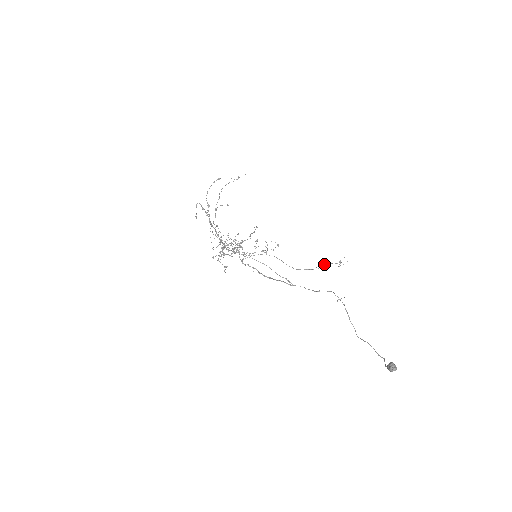
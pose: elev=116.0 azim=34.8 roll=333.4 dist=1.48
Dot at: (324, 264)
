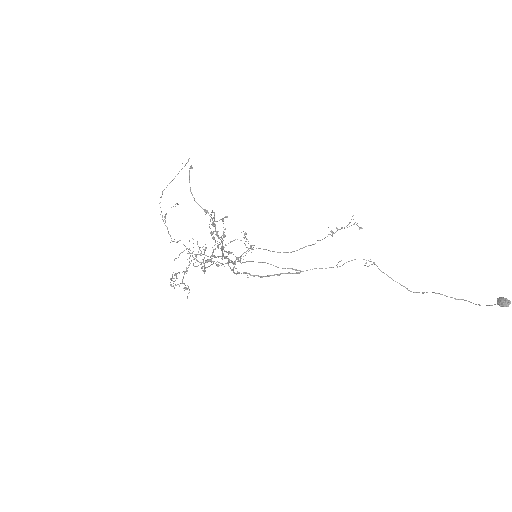
Dot at: occluded
